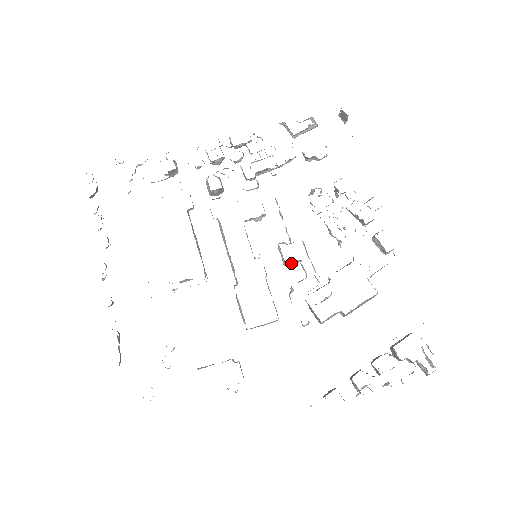
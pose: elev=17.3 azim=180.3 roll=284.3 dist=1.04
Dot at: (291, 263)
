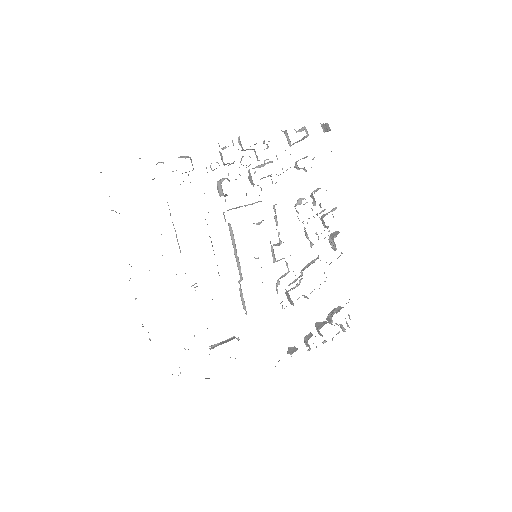
Dot at: (278, 260)
